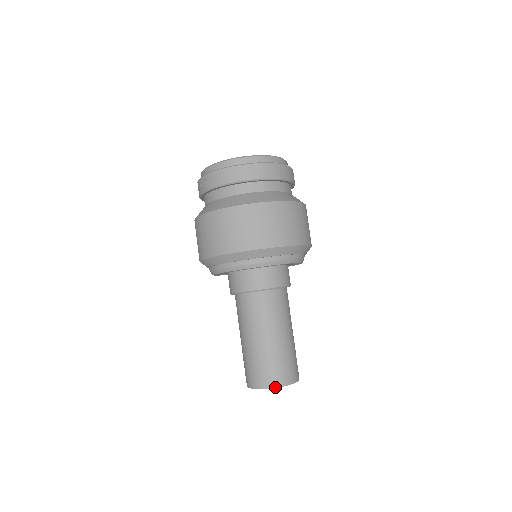
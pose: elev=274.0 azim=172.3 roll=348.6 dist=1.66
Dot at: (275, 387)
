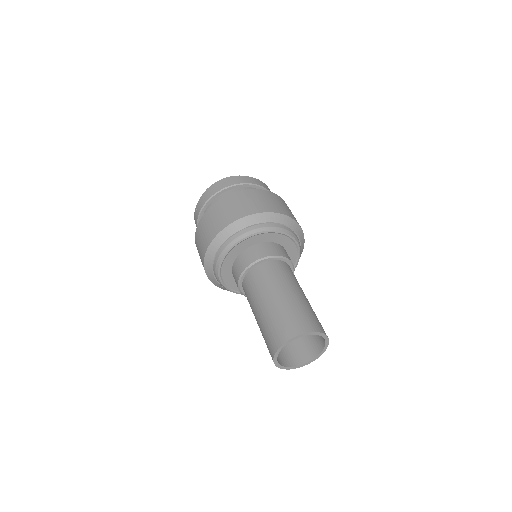
Dot at: (321, 332)
